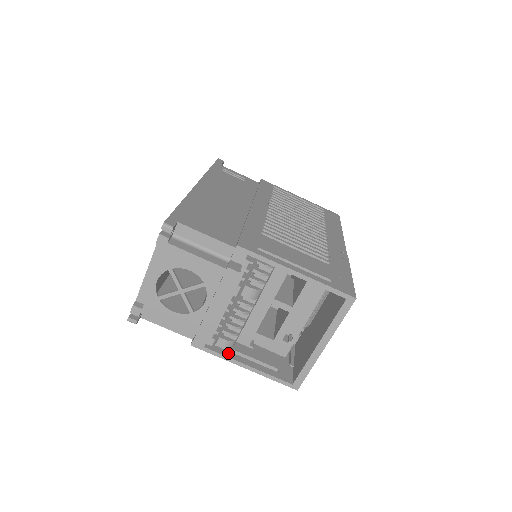
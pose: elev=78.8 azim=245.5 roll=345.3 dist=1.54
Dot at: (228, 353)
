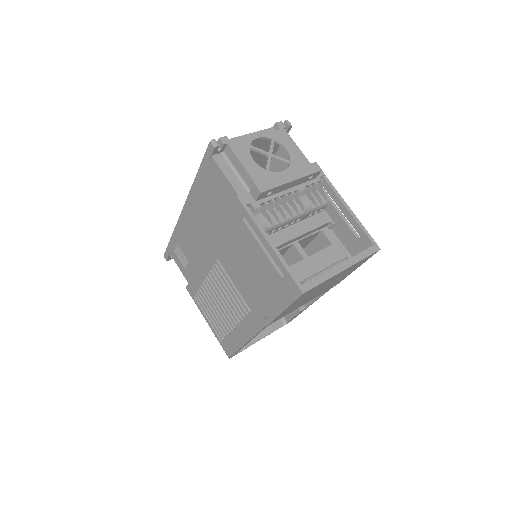
Dot at: occluded
